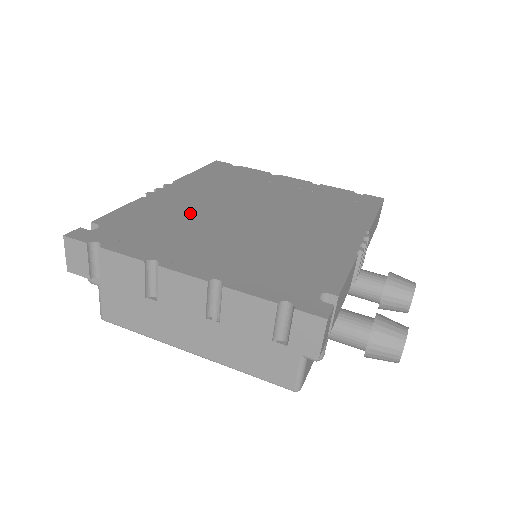
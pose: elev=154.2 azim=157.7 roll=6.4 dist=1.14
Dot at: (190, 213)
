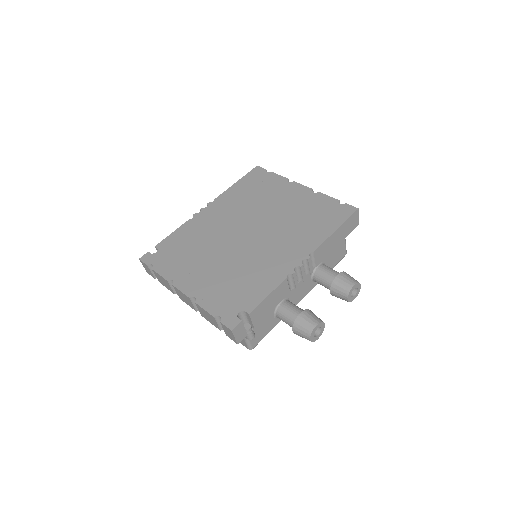
Dot at: (209, 236)
